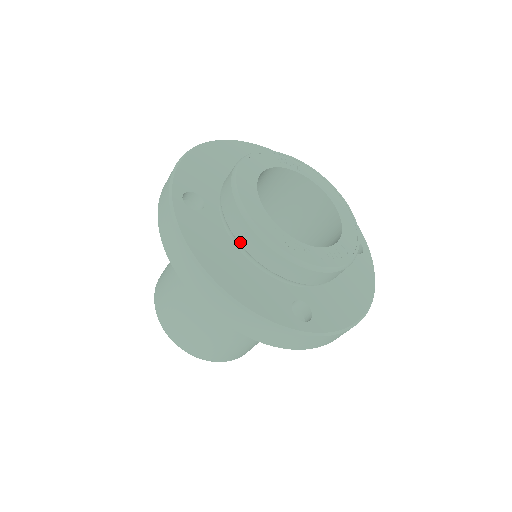
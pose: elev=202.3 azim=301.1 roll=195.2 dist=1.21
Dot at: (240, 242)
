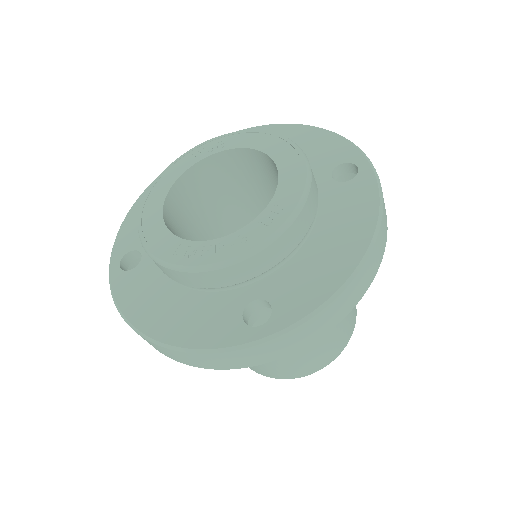
Dot at: (169, 277)
